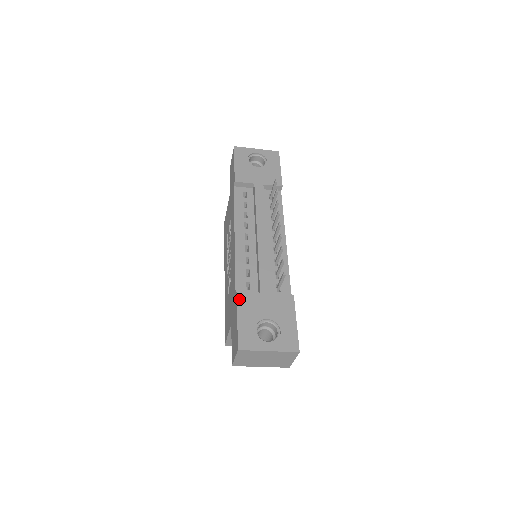
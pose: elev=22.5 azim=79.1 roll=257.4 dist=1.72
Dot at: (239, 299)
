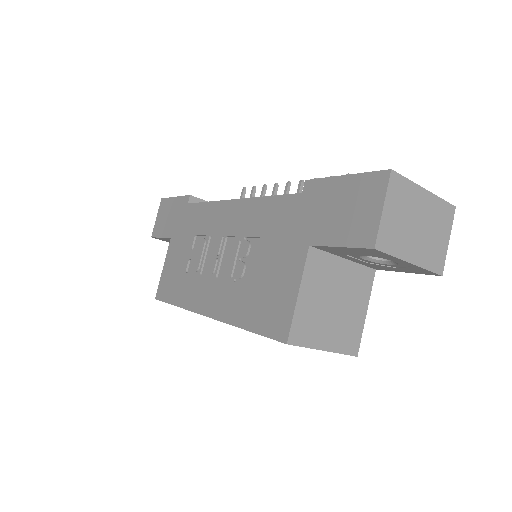
Dot at: (318, 180)
